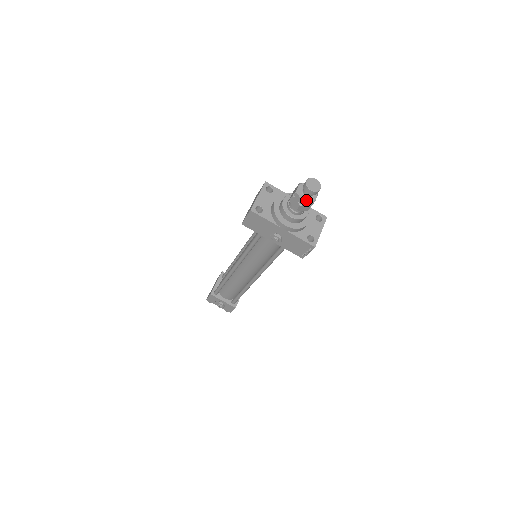
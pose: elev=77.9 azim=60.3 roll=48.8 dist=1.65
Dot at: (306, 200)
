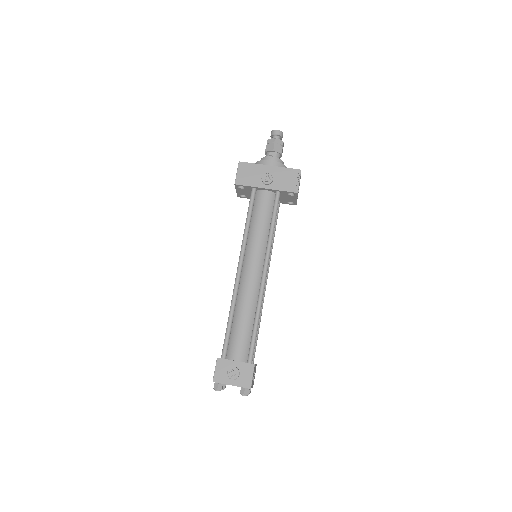
Dot at: (277, 139)
